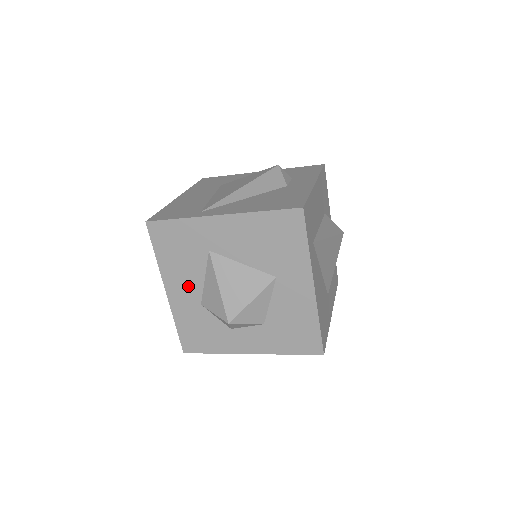
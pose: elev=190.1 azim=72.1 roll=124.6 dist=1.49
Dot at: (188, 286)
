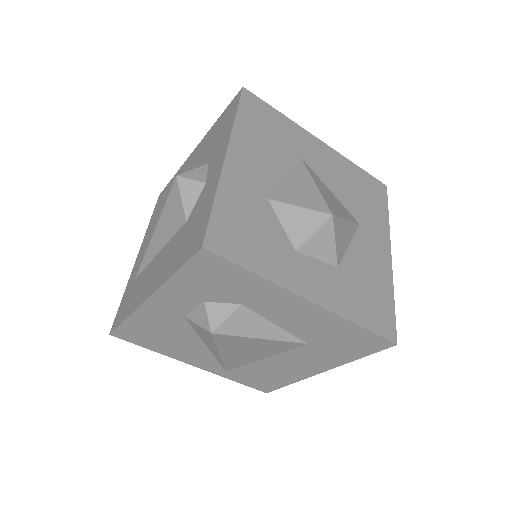
Dot at: (260, 169)
